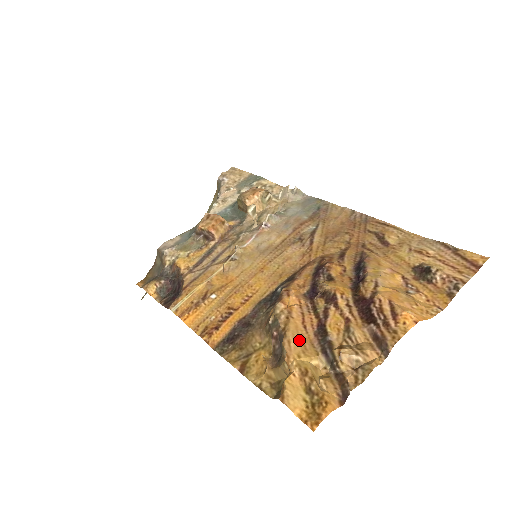
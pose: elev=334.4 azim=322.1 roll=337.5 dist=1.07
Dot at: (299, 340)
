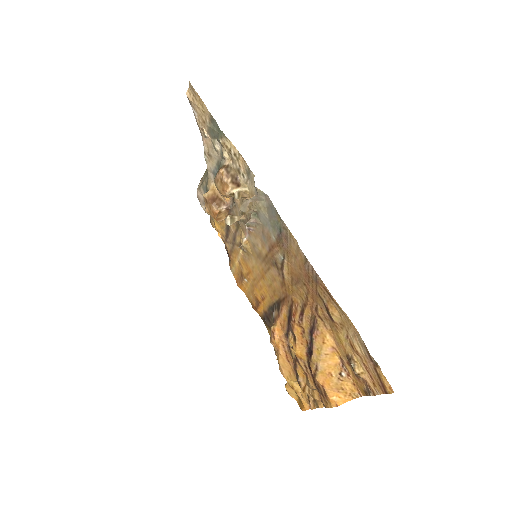
Dot at: (286, 369)
